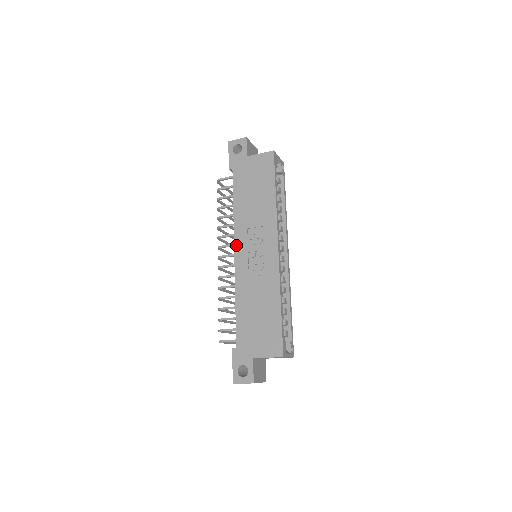
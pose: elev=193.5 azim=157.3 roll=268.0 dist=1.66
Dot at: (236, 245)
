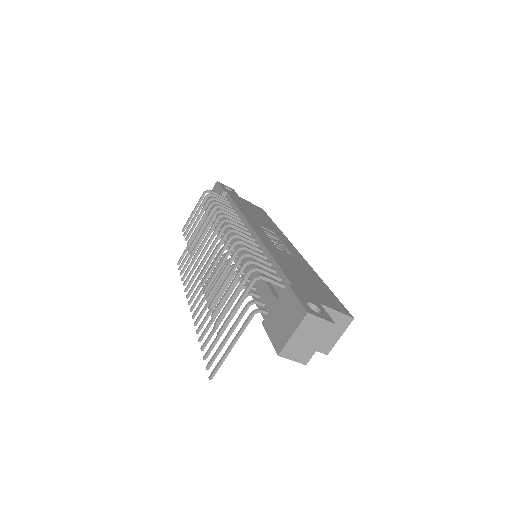
Dot at: (253, 226)
